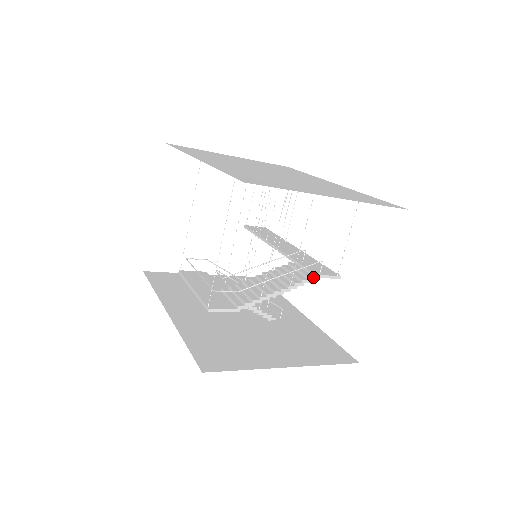
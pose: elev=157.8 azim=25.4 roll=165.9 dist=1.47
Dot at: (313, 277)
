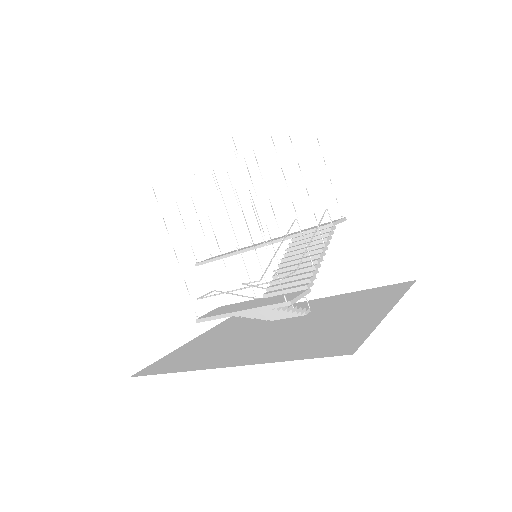
Dot at: (332, 226)
